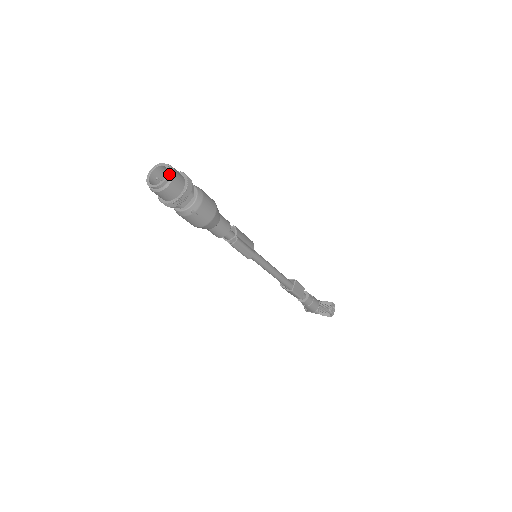
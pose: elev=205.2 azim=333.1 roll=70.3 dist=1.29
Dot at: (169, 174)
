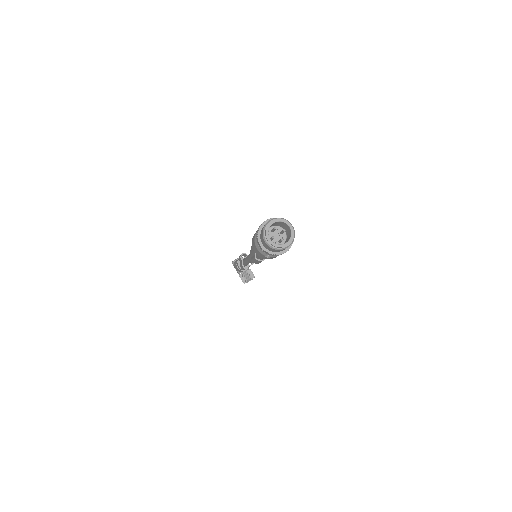
Dot at: (289, 244)
